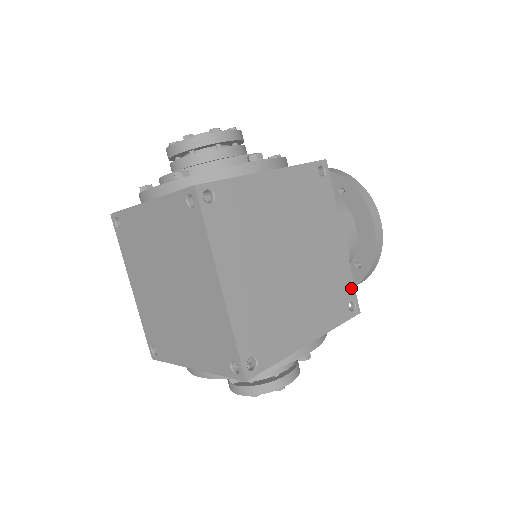
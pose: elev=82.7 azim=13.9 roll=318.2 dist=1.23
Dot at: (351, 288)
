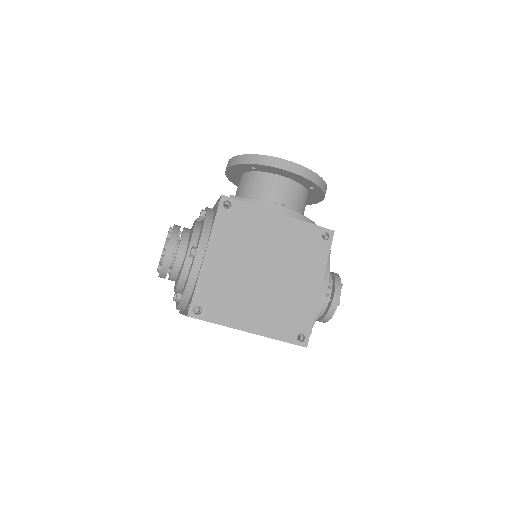
Dot at: (314, 229)
